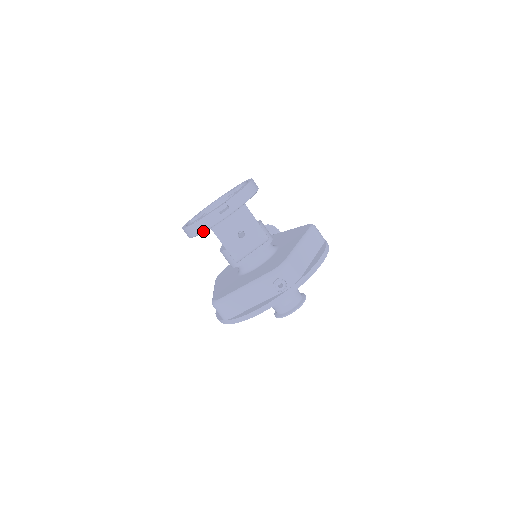
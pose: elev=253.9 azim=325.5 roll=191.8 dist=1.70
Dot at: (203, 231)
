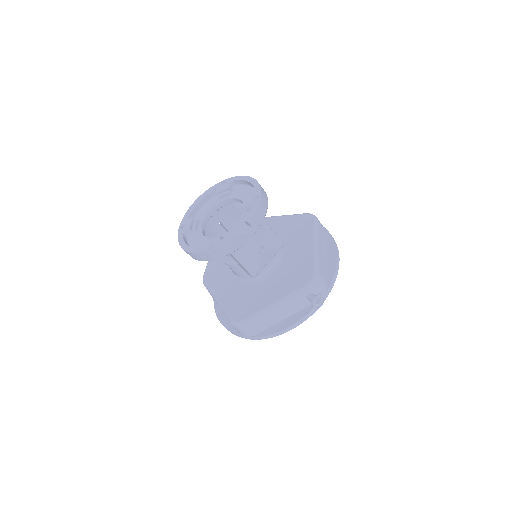
Dot at: (222, 257)
